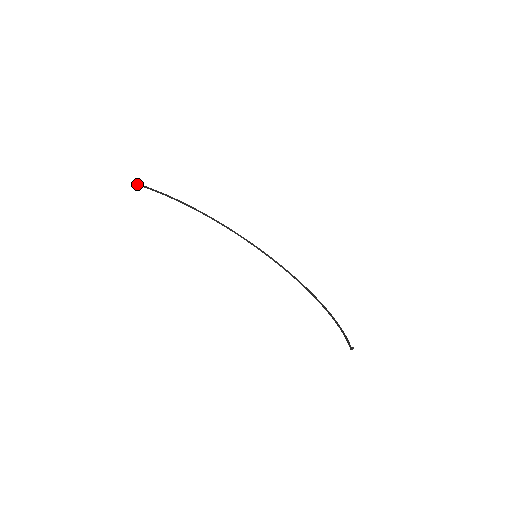
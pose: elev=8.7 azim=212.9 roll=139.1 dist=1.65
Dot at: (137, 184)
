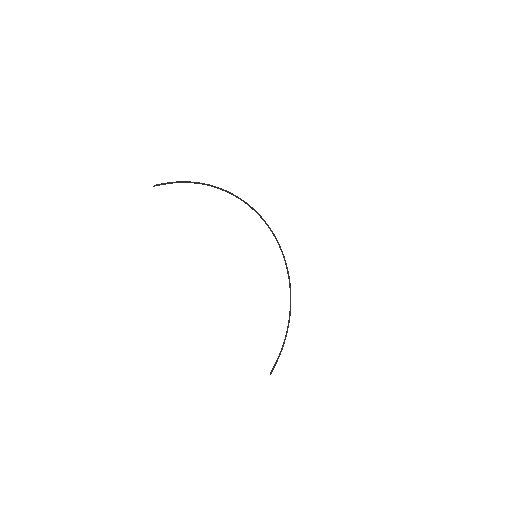
Dot at: occluded
